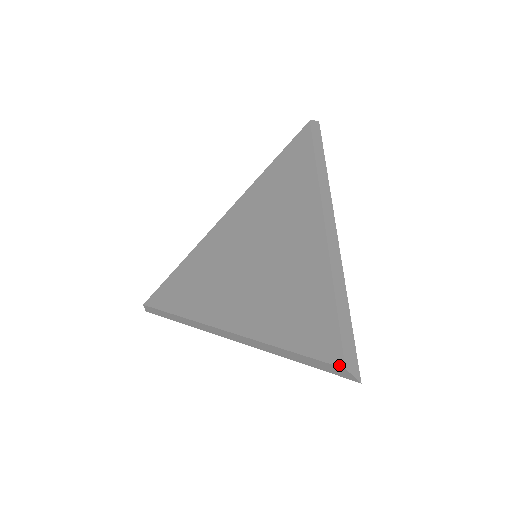
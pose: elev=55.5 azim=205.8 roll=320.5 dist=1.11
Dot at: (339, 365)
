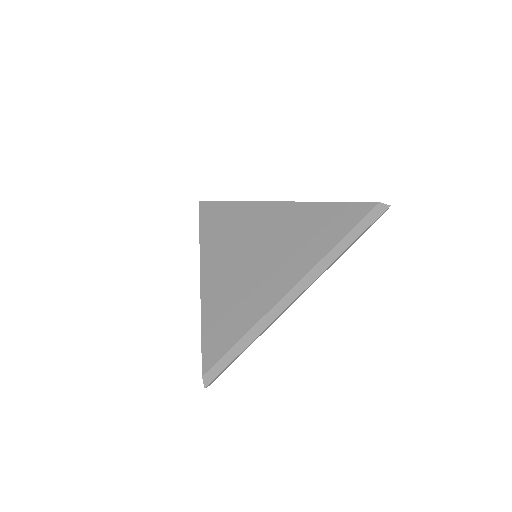
Dot at: (203, 372)
